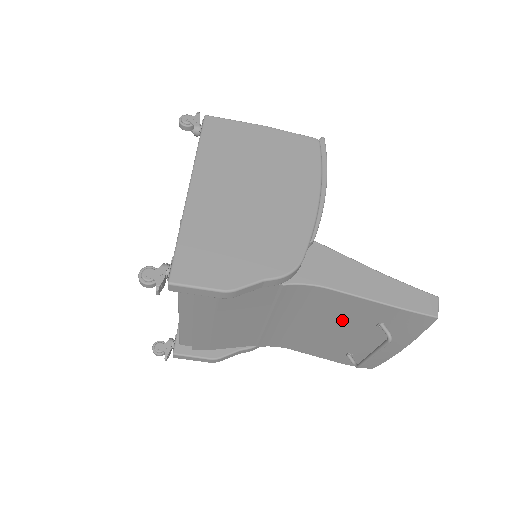
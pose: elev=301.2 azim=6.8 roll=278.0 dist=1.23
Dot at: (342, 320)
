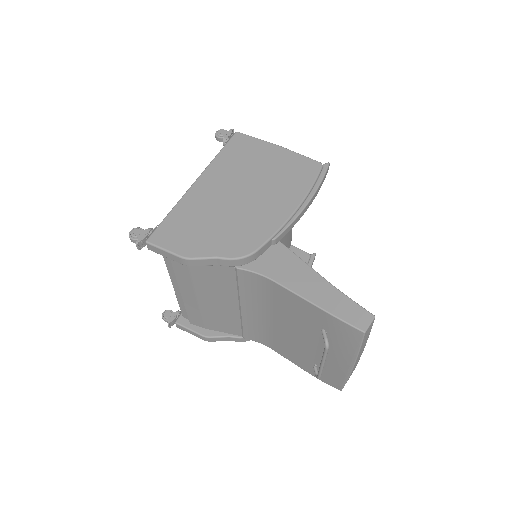
Dot at: (295, 320)
